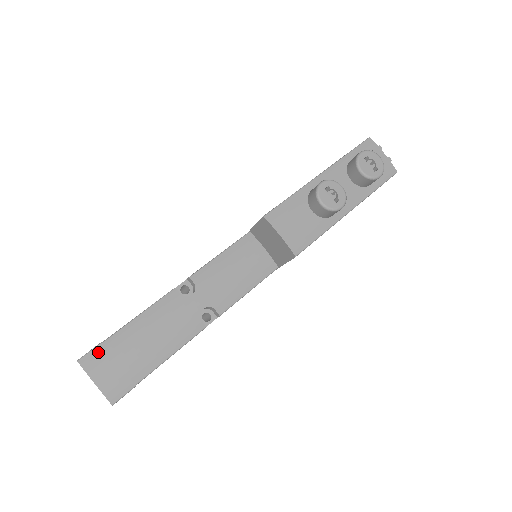
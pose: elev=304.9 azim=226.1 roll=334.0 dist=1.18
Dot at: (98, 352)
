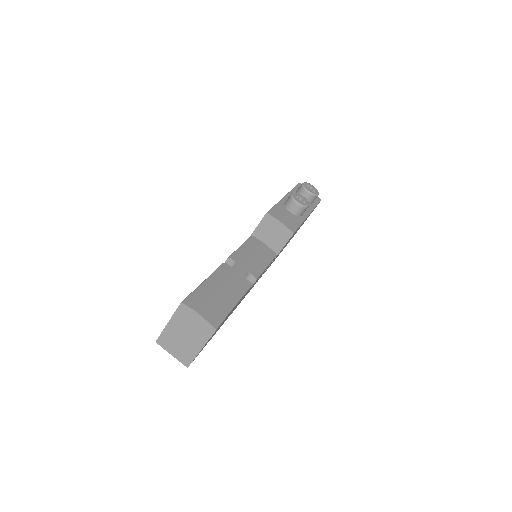
Dot at: (193, 297)
